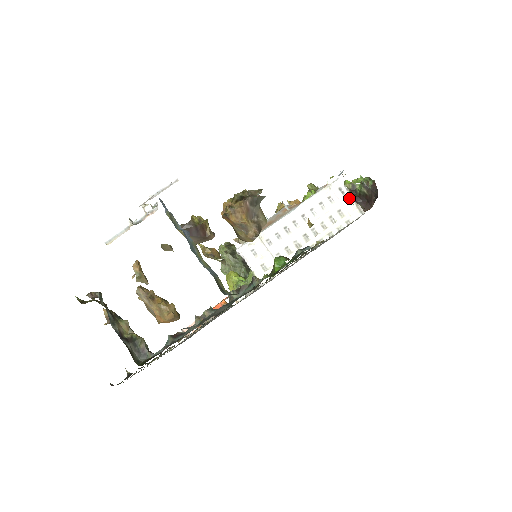
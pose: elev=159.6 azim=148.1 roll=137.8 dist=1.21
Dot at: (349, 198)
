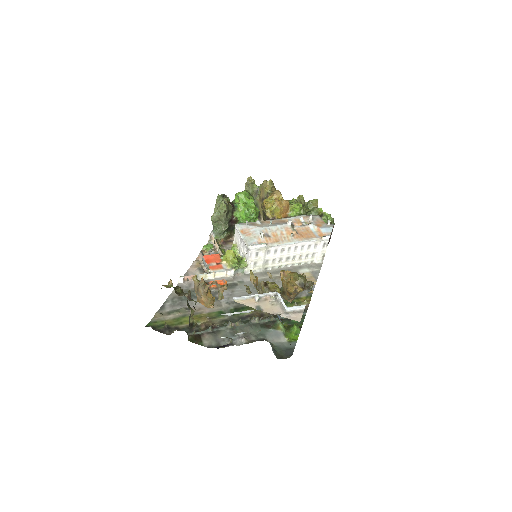
Dot at: (324, 251)
